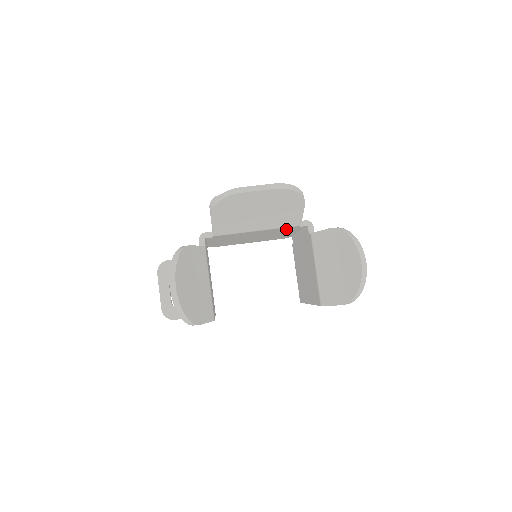
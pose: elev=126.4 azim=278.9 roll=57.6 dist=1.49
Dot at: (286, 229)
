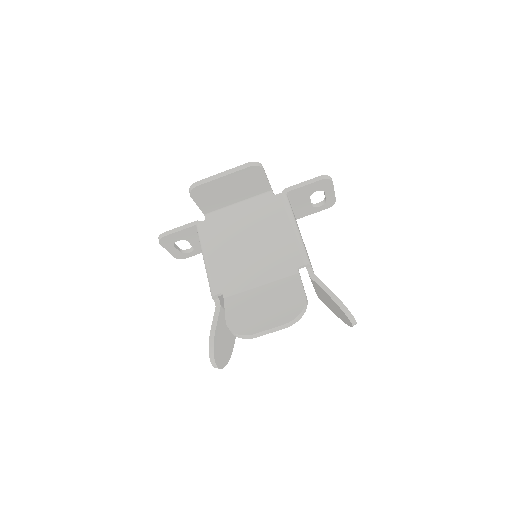
Dot at: (285, 266)
